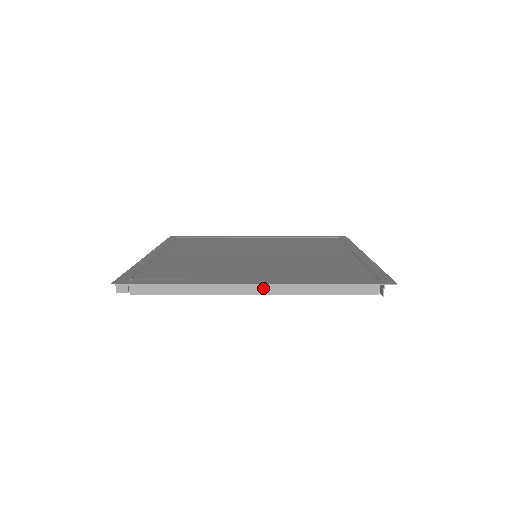
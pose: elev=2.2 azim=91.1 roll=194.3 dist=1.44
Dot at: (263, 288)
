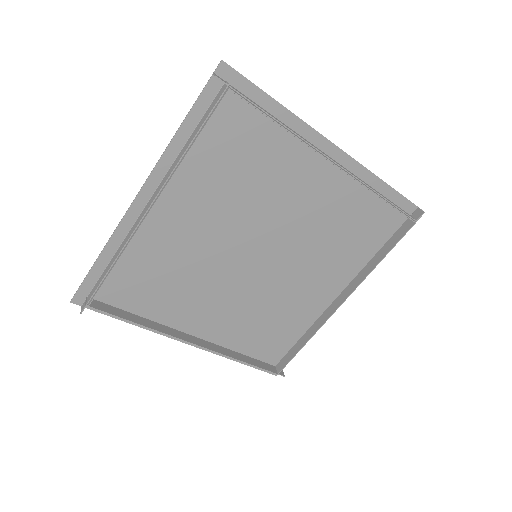
Dot at: (341, 166)
